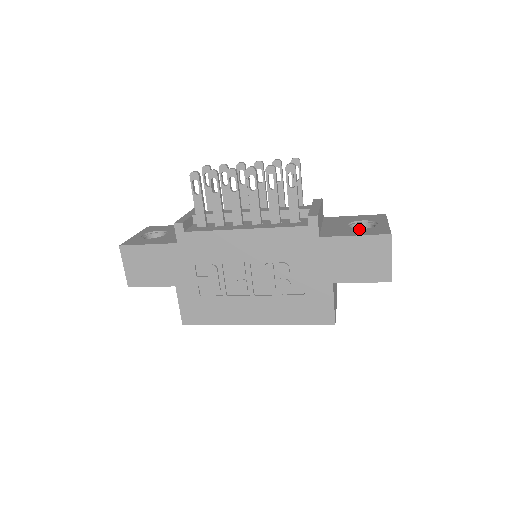
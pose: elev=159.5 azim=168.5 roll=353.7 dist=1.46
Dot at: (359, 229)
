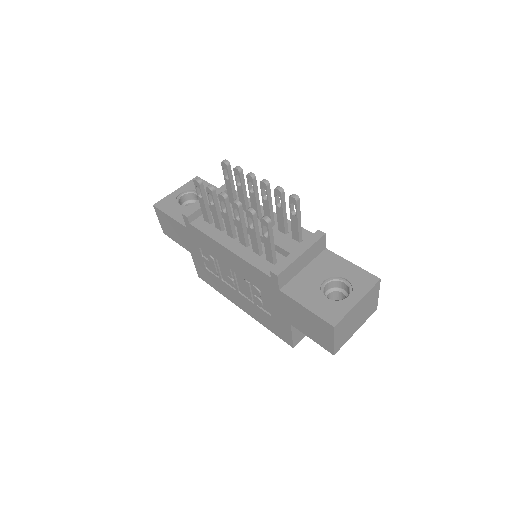
Dot at: (322, 297)
